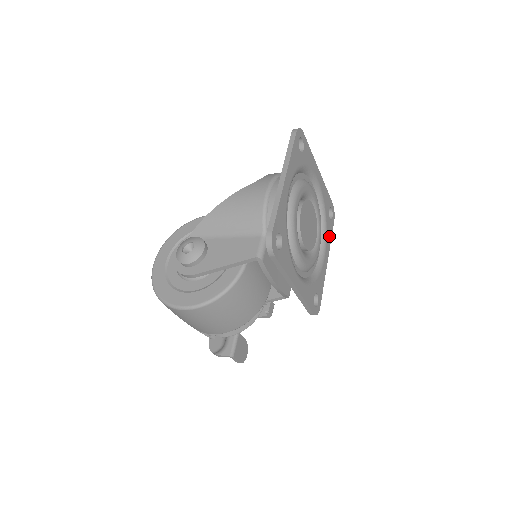
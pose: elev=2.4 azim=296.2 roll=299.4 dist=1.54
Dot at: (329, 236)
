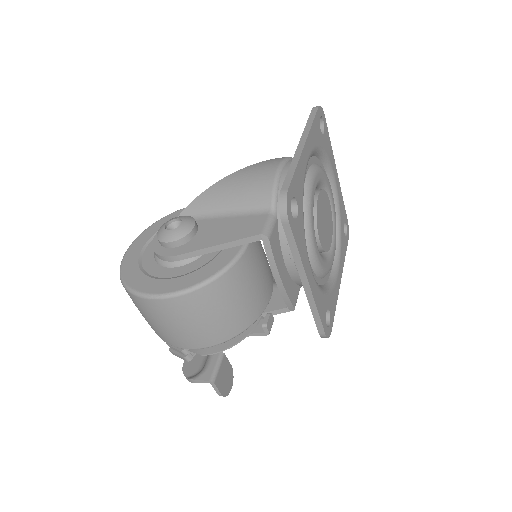
Dot at: (343, 253)
